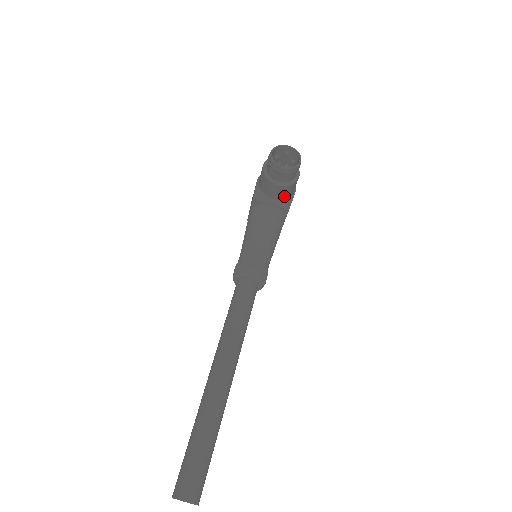
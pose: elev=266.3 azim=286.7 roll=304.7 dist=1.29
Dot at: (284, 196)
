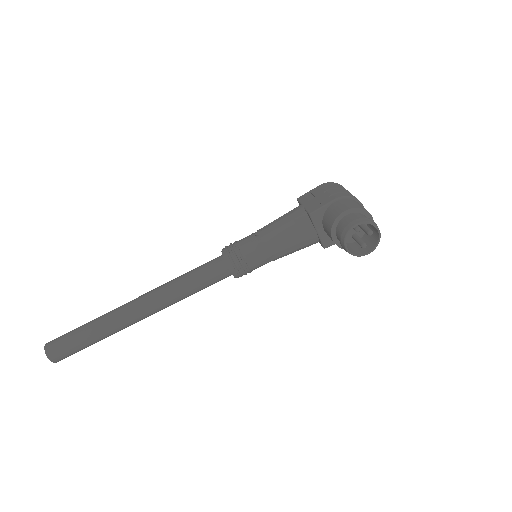
Dot at: occluded
